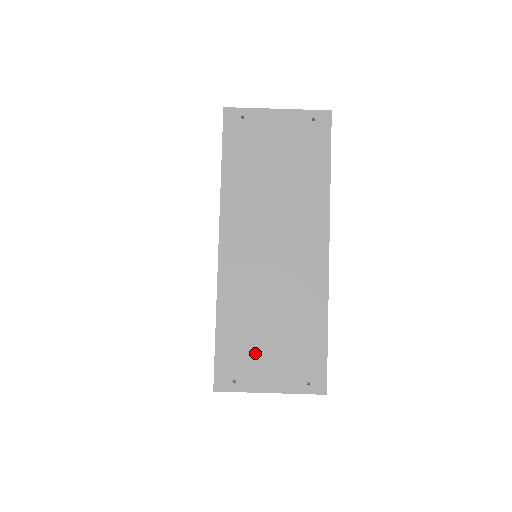
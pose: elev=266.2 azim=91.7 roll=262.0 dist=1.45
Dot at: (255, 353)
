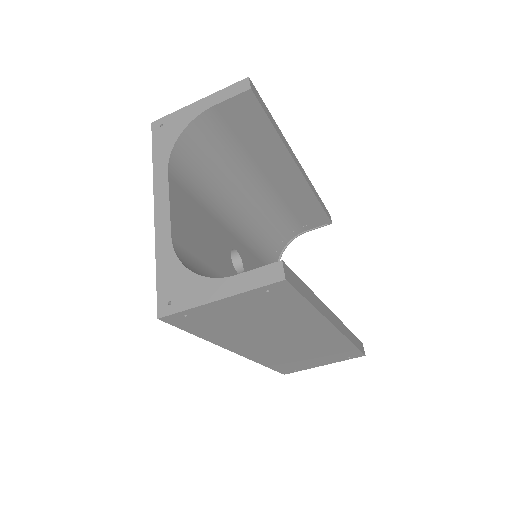
Dot at: (303, 363)
